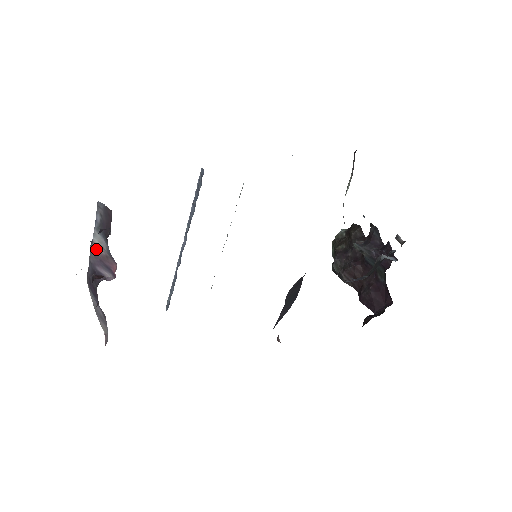
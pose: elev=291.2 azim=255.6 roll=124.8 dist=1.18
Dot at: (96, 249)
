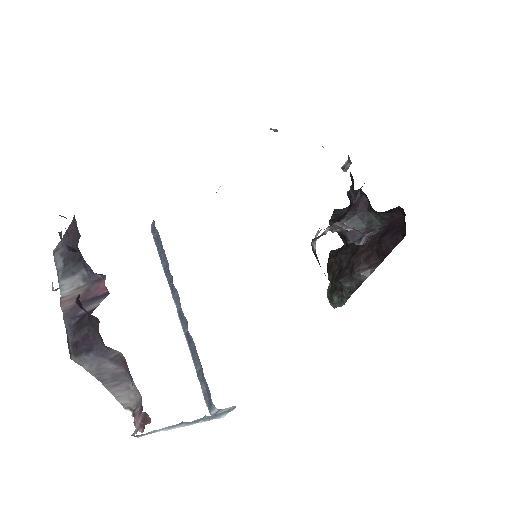
Dot at: (69, 300)
